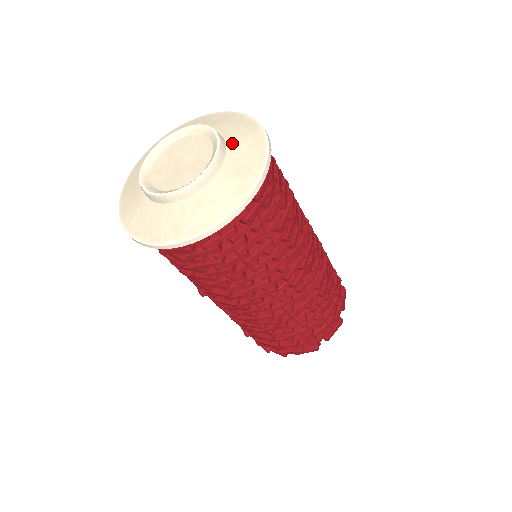
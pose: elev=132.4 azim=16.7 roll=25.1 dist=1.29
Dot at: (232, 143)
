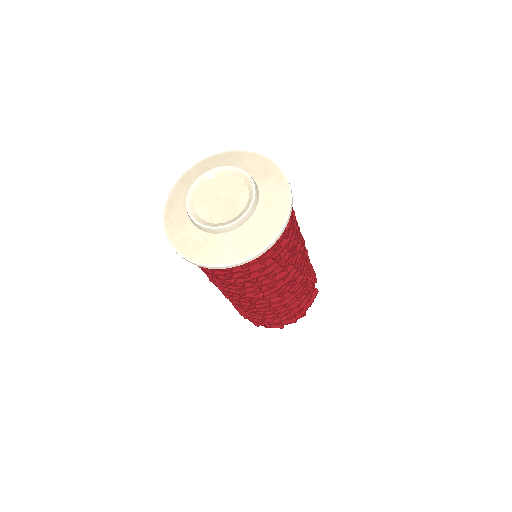
Dot at: (239, 167)
